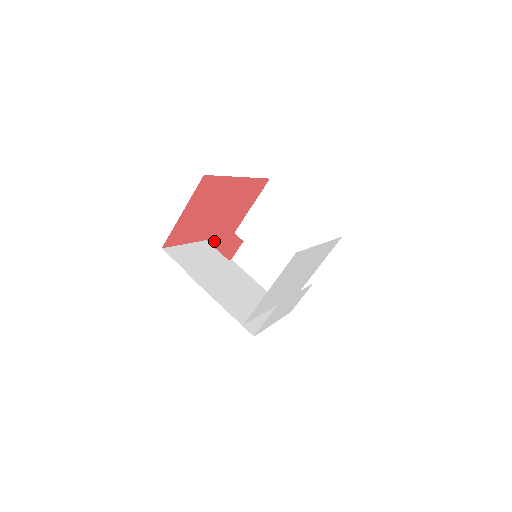
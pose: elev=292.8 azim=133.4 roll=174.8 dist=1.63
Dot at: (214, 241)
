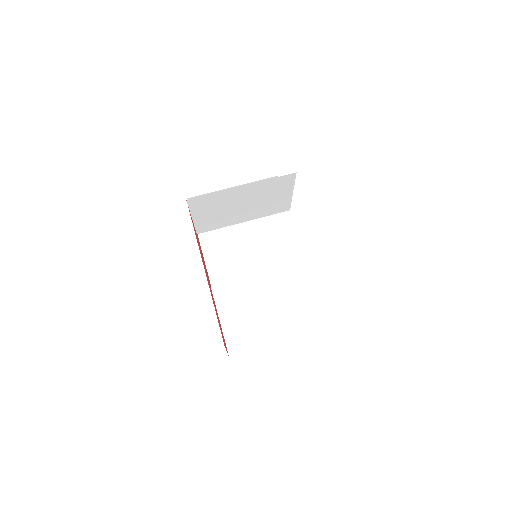
Dot at: occluded
